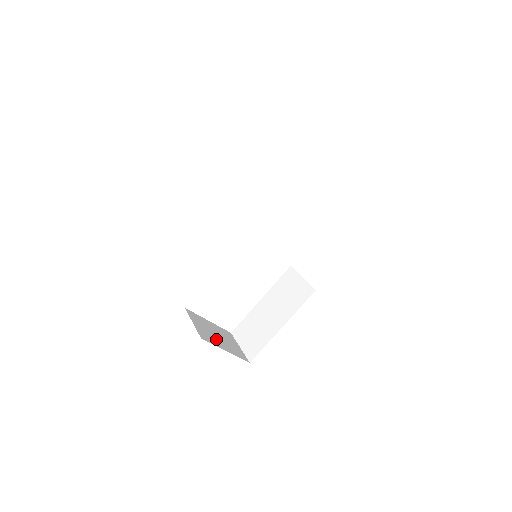
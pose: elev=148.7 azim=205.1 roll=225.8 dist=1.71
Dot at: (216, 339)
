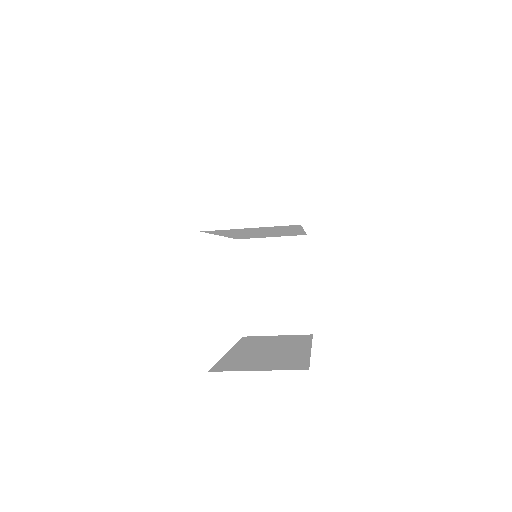
Dot at: occluded
